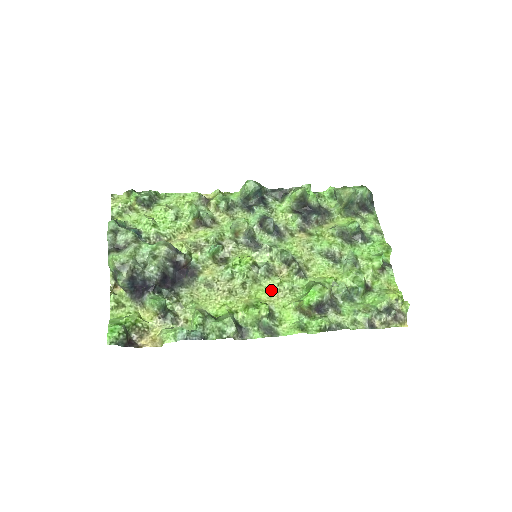
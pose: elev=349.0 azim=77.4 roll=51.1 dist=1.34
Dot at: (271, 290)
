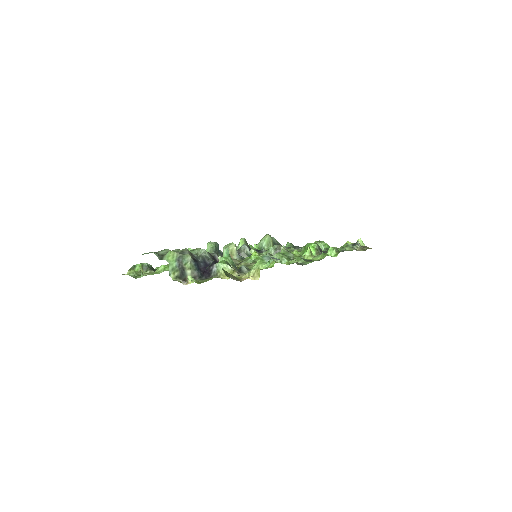
Dot at: occluded
